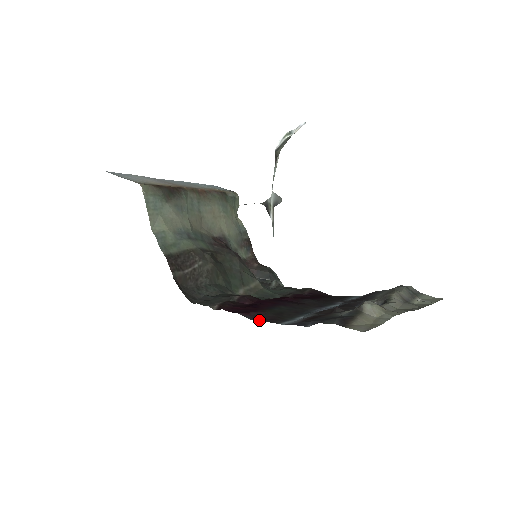
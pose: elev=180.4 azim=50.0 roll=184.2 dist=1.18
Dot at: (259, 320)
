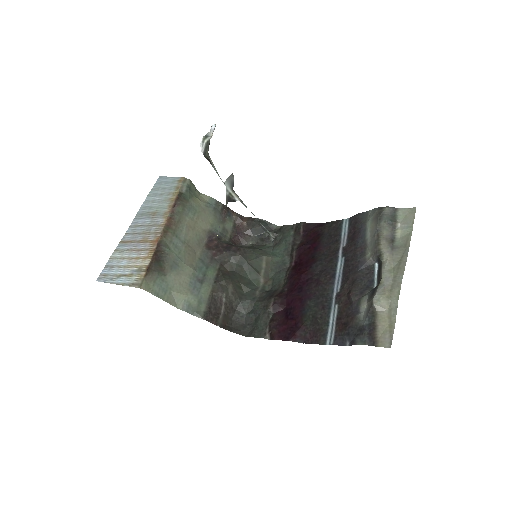
Dot at: (308, 343)
